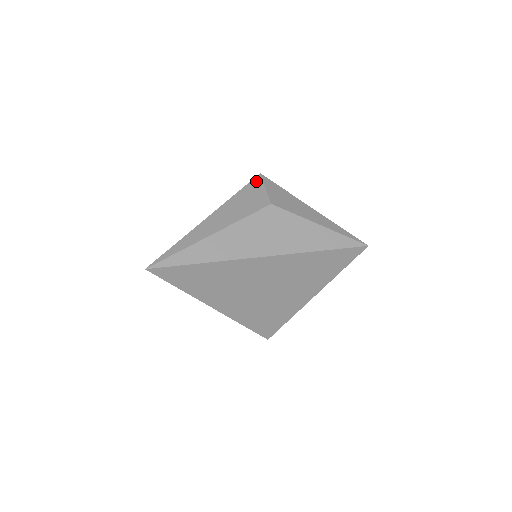
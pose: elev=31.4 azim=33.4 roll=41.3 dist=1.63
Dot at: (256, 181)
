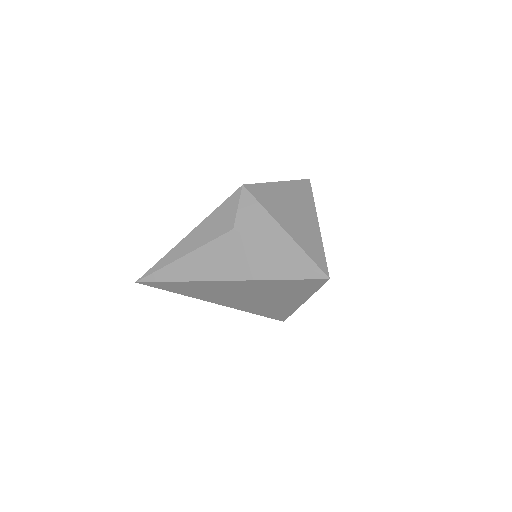
Dot at: (235, 196)
